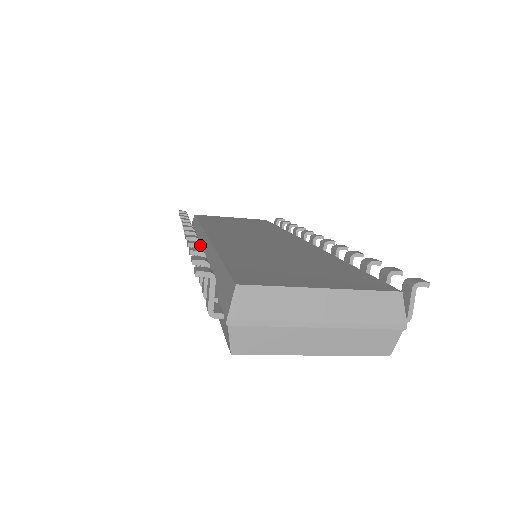
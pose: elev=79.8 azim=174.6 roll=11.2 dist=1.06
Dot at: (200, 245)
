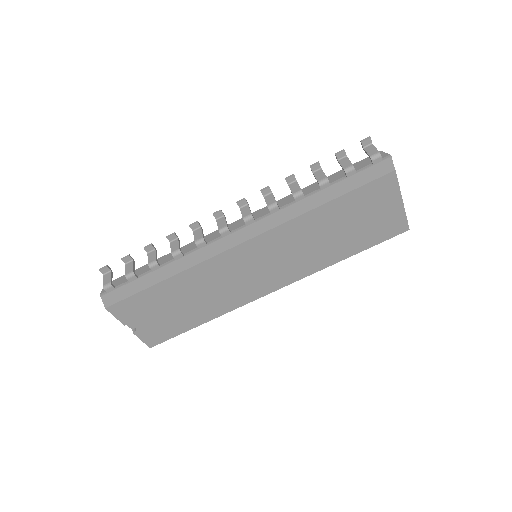
Dot at: (296, 180)
